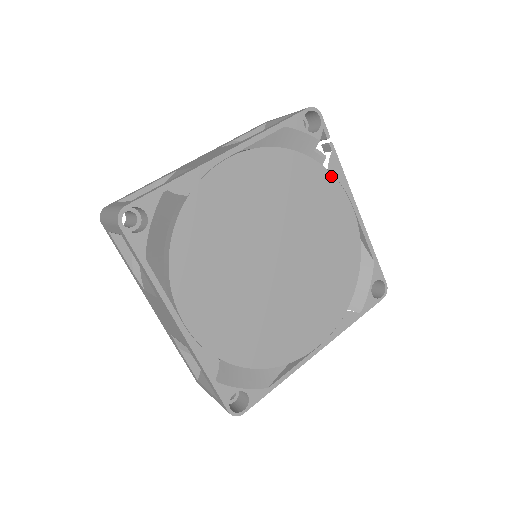
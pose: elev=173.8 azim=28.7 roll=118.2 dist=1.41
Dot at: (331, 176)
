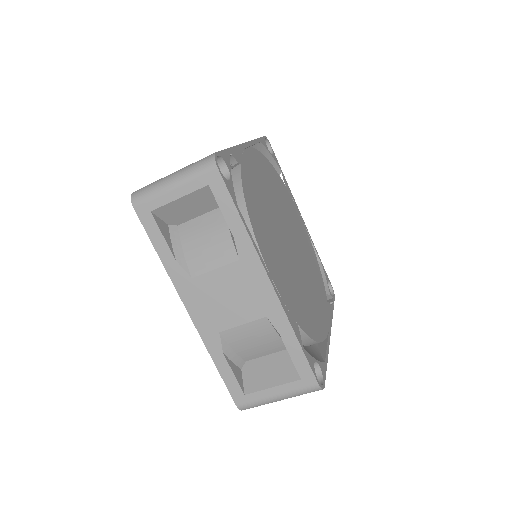
Dot at: (327, 305)
